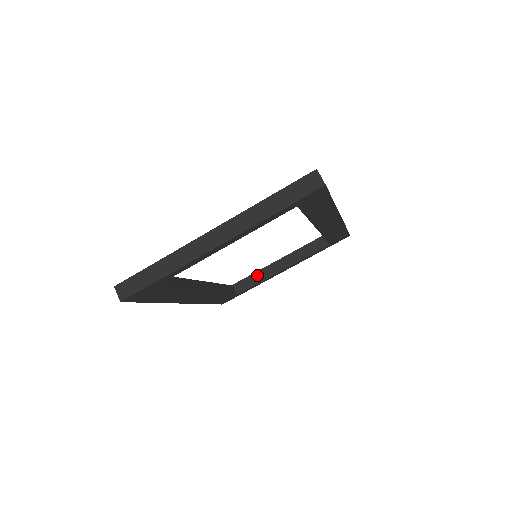
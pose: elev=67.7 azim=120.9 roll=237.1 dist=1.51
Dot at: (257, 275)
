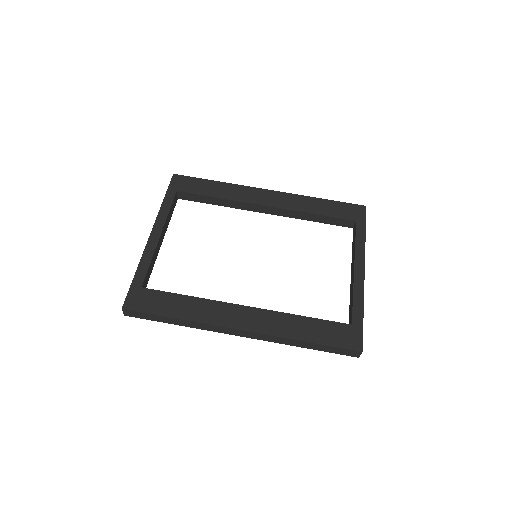
Dot at: (350, 299)
